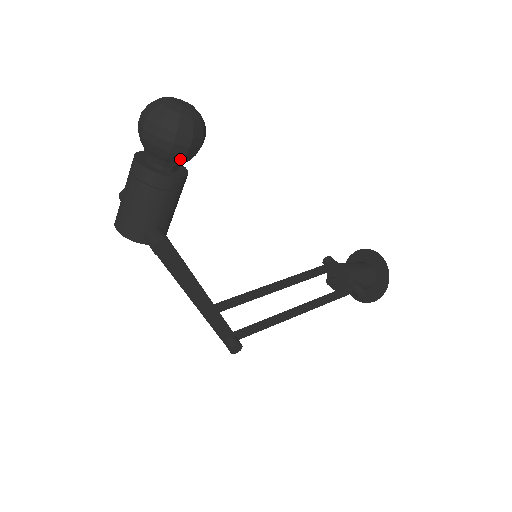
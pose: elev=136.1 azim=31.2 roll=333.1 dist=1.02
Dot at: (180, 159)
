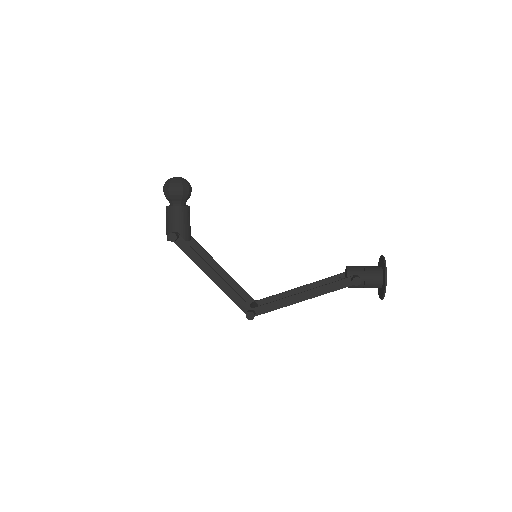
Dot at: (175, 198)
